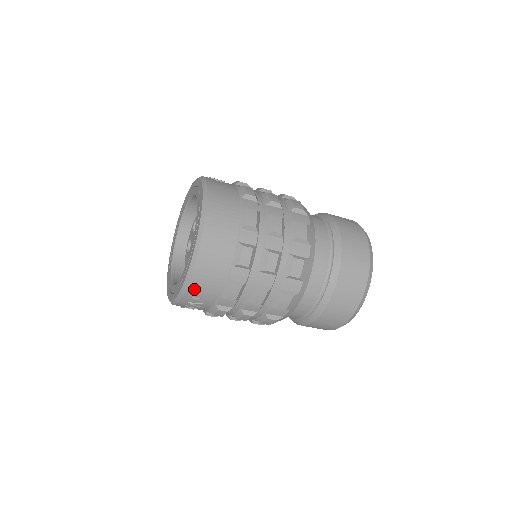
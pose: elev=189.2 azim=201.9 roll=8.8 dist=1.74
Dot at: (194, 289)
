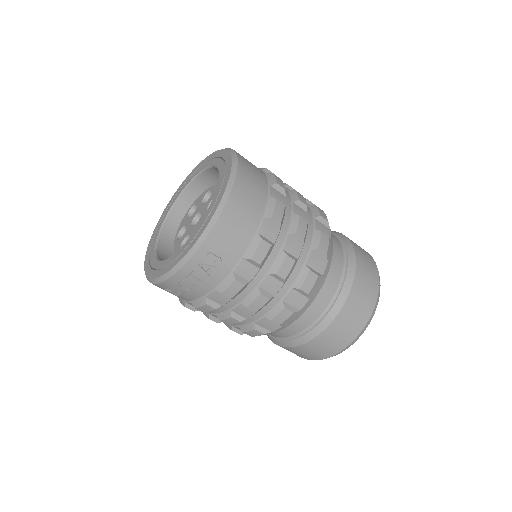
Dot at: (217, 238)
